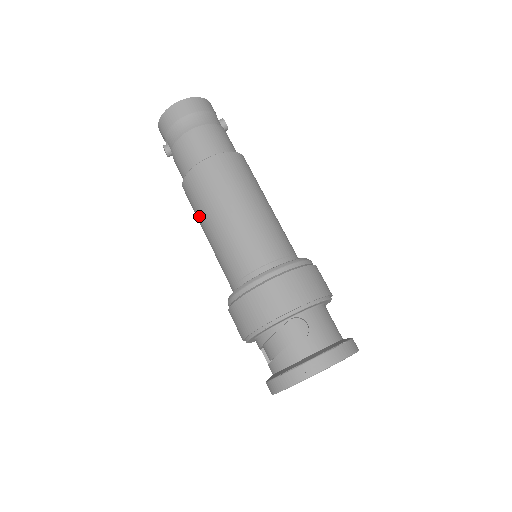
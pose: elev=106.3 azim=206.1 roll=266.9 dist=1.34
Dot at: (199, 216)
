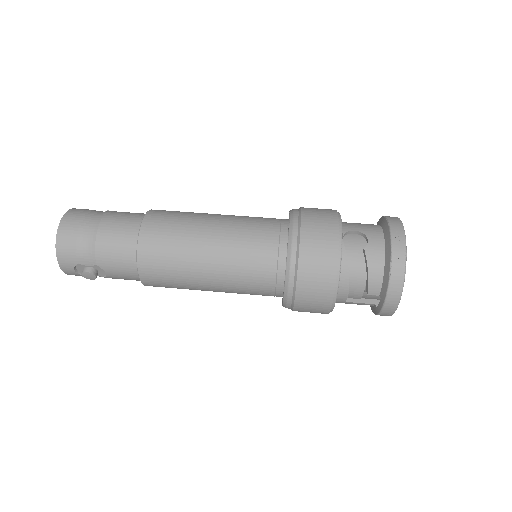
Dot at: (185, 274)
